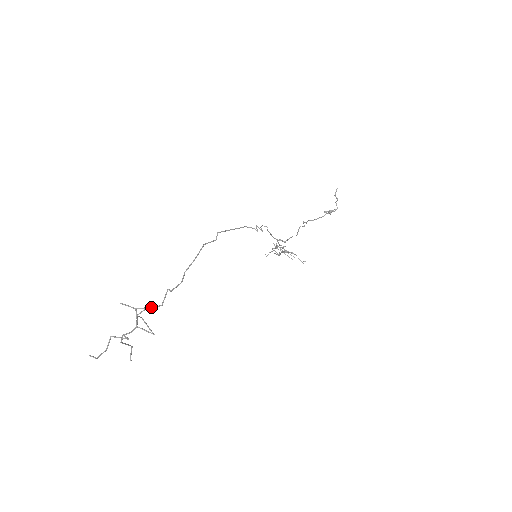
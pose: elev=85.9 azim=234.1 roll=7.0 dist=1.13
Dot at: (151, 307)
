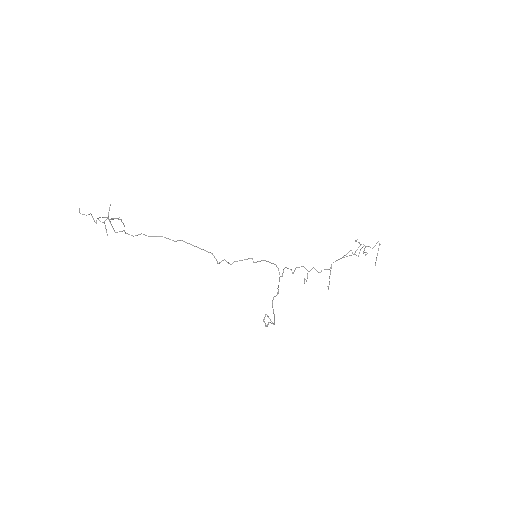
Dot at: (112, 227)
